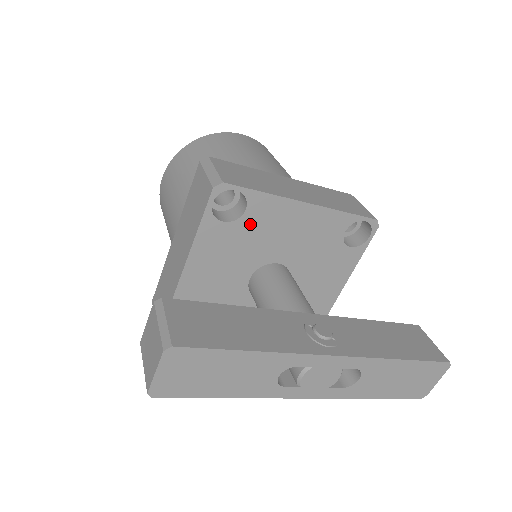
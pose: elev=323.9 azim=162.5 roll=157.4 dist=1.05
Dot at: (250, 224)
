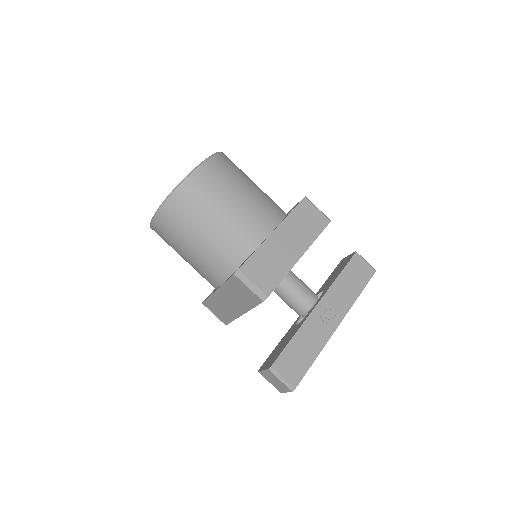
Dot at: occluded
